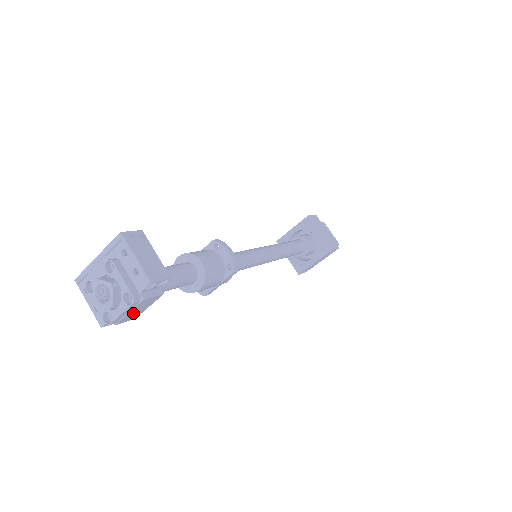
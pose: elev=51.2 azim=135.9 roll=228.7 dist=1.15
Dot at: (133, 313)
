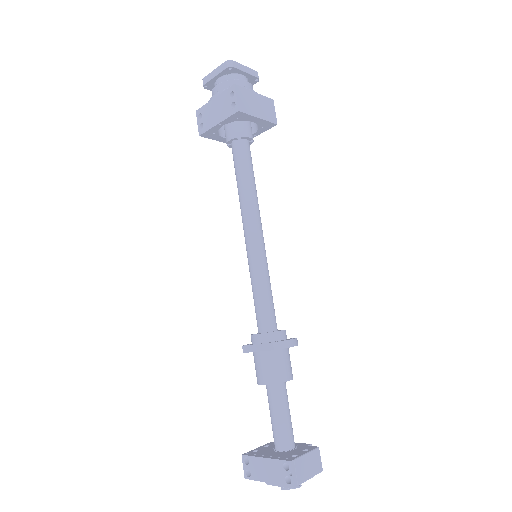
Dot at: occluded
